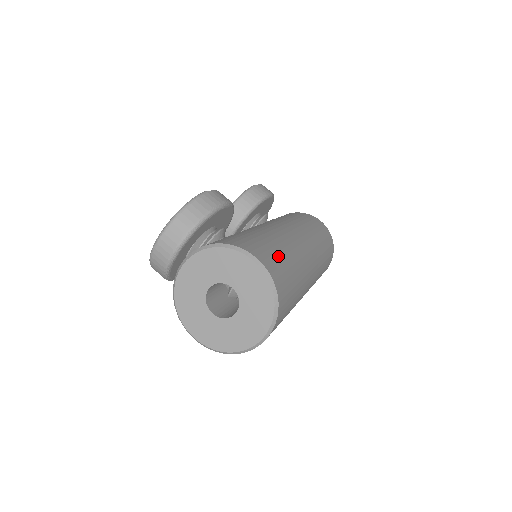
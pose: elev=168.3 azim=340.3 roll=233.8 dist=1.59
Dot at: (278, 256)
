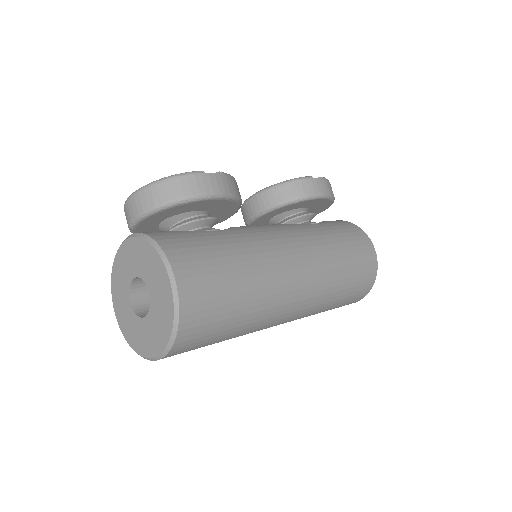
Dot at: (223, 286)
